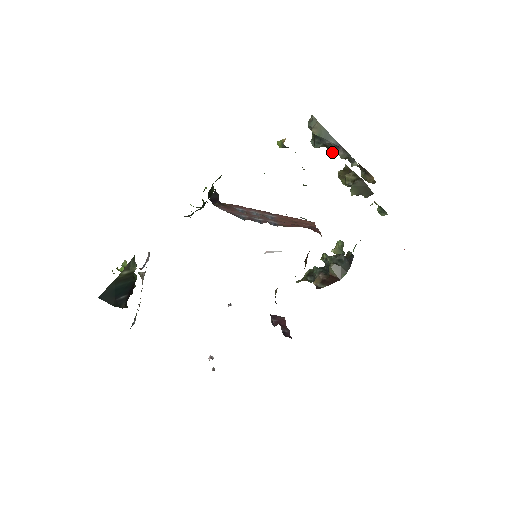
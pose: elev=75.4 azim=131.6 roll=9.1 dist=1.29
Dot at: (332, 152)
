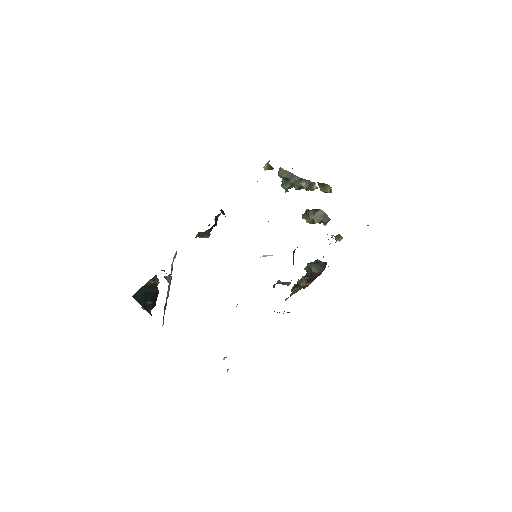
Dot at: (297, 187)
